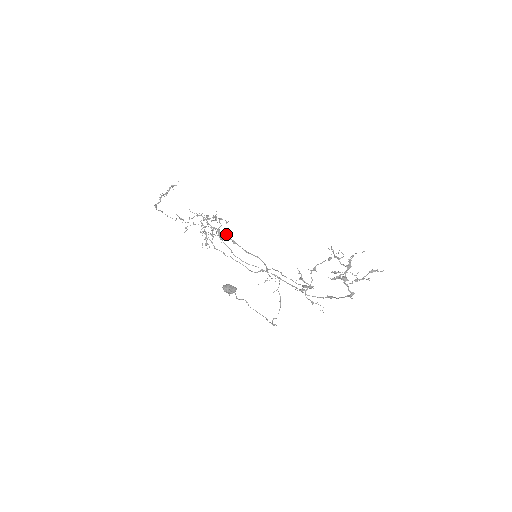
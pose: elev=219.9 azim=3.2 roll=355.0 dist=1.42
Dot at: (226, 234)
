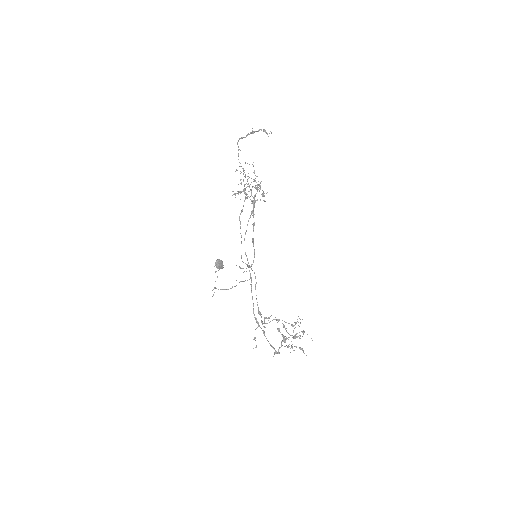
Dot at: (253, 200)
